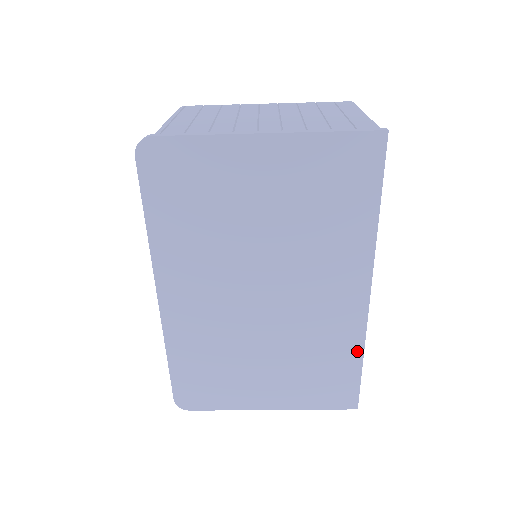
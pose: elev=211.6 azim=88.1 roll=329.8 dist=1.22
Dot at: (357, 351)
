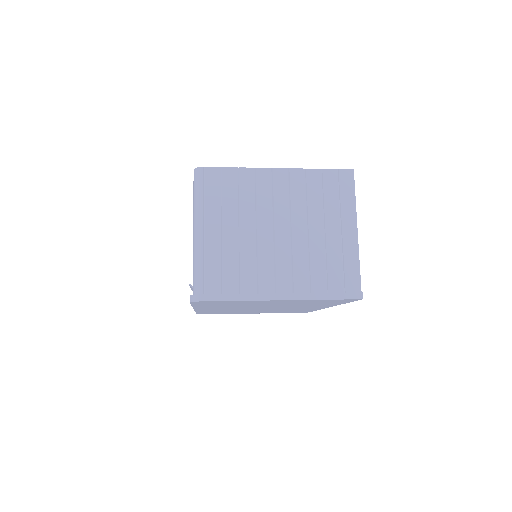
Dot at: occluded
